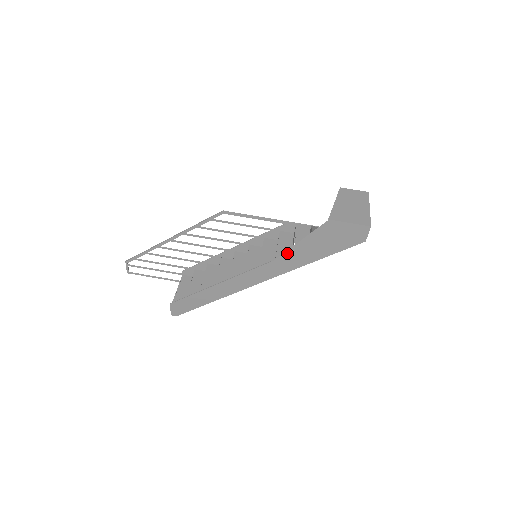
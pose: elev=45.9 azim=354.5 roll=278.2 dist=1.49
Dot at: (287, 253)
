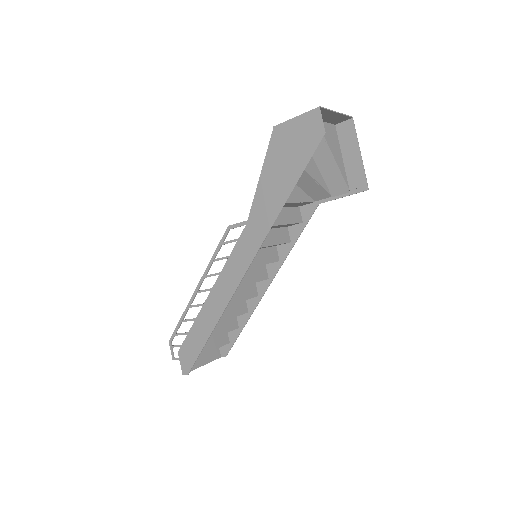
Dot at: (255, 204)
